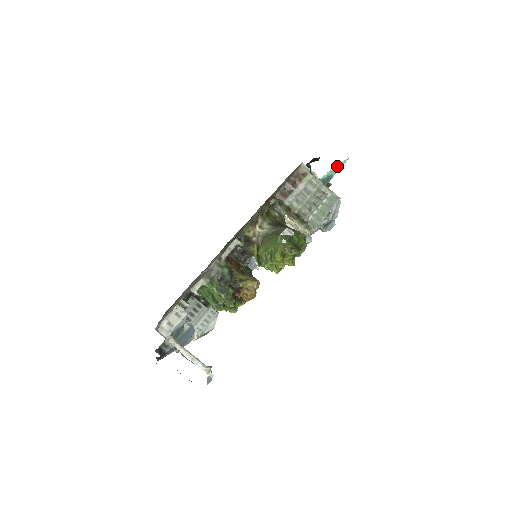
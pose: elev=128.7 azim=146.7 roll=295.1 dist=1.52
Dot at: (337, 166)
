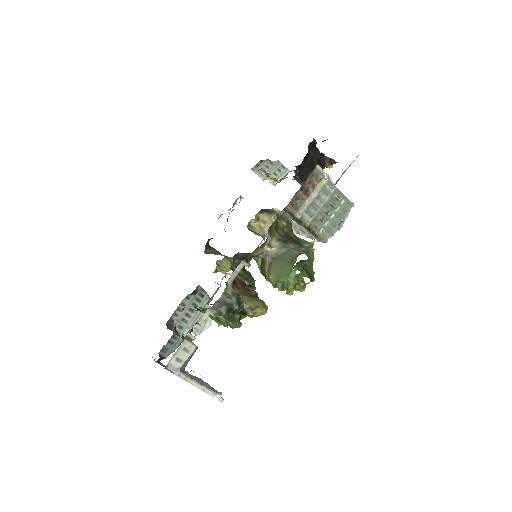
Dot at: occluded
